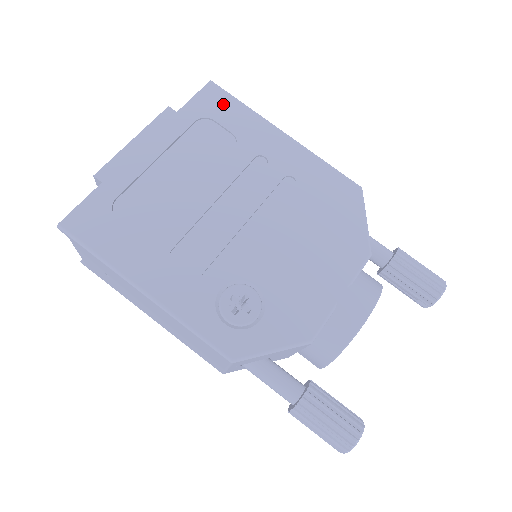
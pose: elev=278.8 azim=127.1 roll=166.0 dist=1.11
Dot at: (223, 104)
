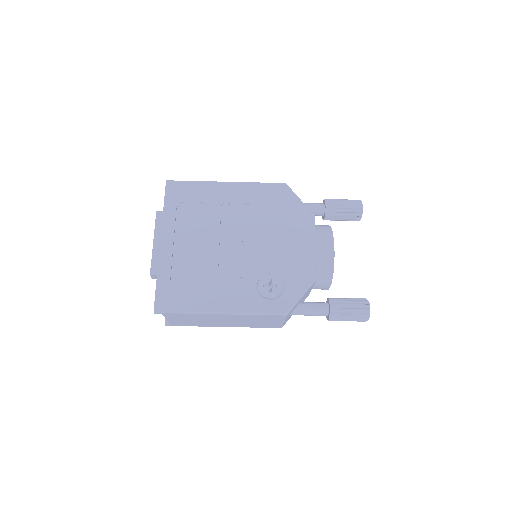
Dot at: (183, 189)
